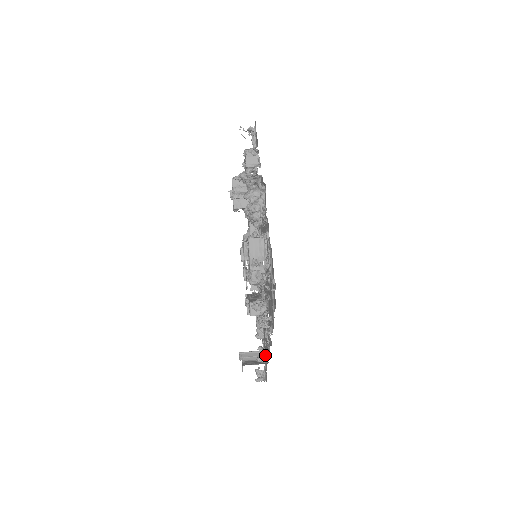
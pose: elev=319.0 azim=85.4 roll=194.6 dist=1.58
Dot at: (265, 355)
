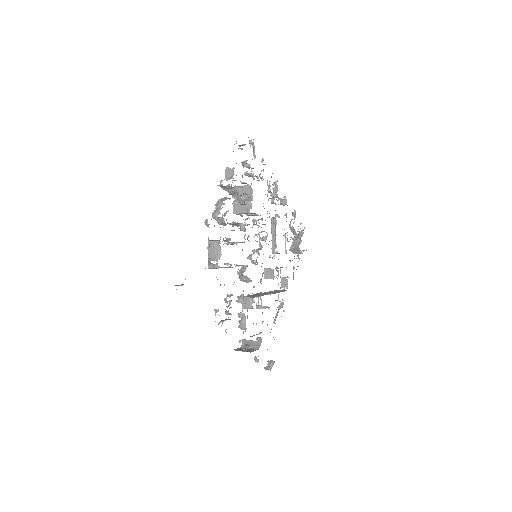
Dot at: (259, 346)
